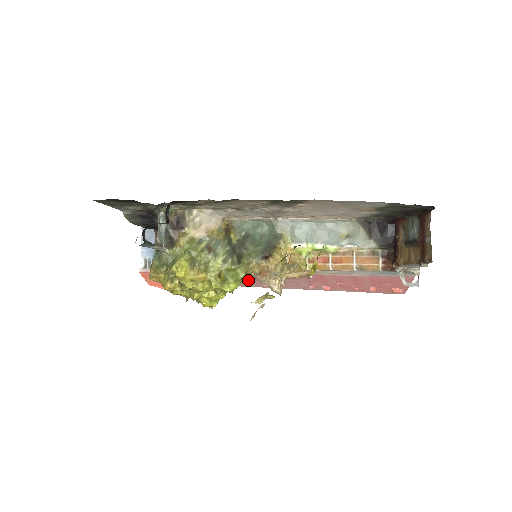
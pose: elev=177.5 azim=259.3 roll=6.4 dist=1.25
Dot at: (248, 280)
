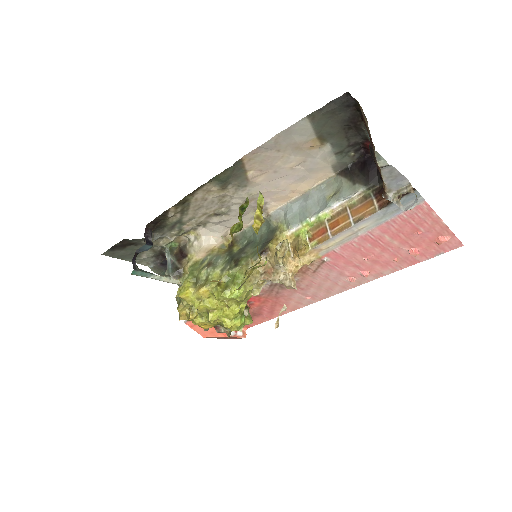
Dot at: (283, 297)
